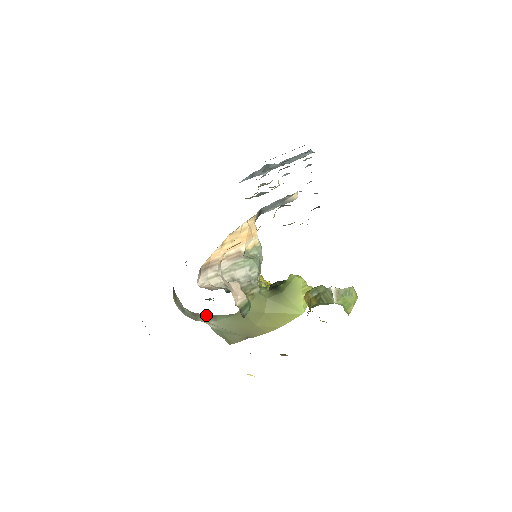
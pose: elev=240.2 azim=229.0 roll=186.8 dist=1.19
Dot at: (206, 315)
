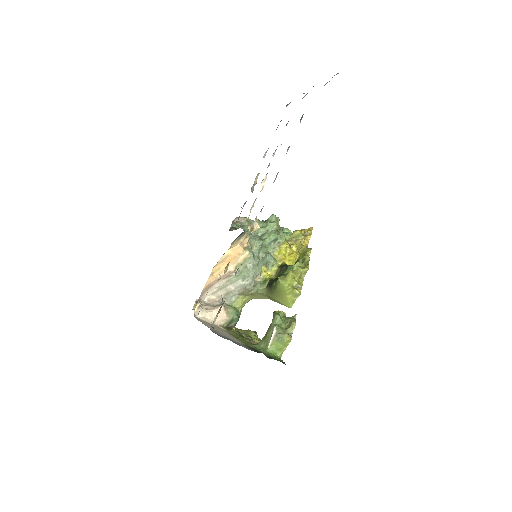
Dot at: occluded
